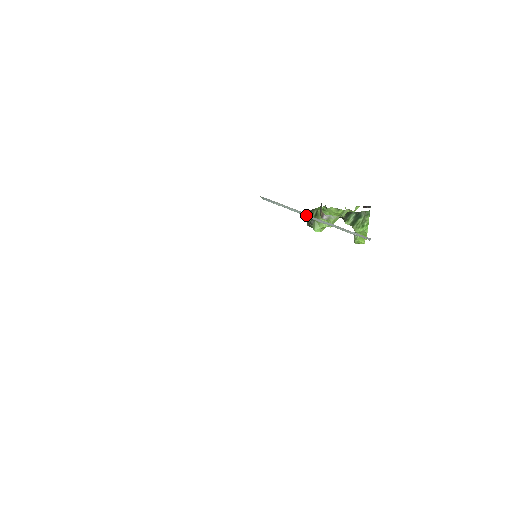
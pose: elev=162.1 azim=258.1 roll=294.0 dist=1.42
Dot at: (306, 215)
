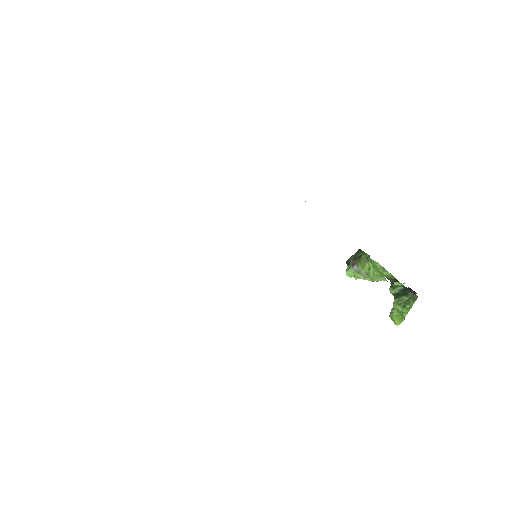
Dot at: occluded
